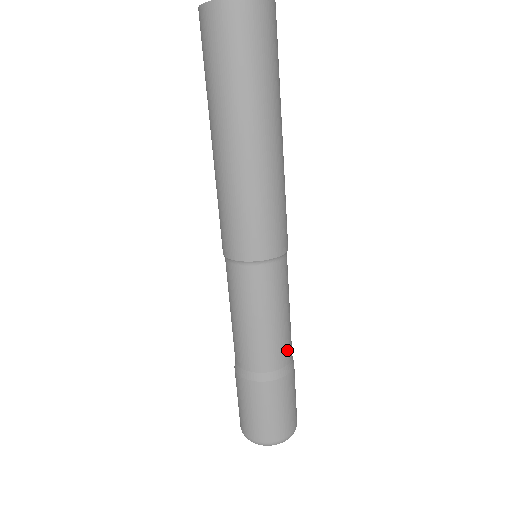
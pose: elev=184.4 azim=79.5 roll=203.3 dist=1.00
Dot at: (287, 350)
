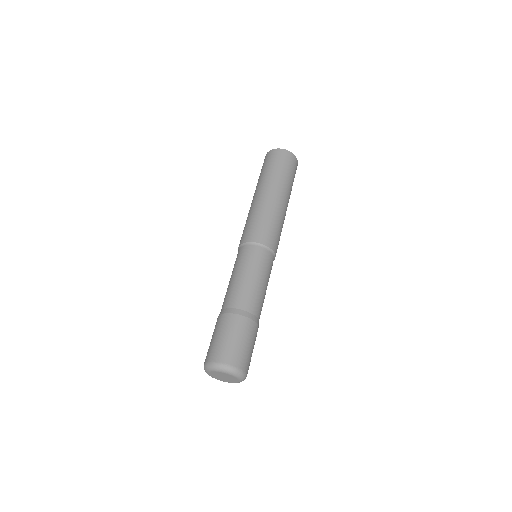
Dot at: (250, 302)
